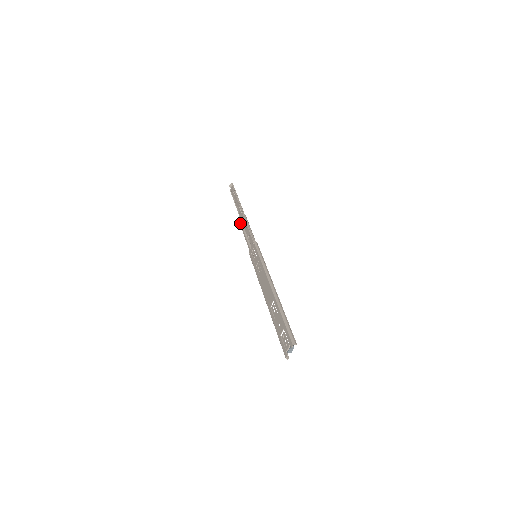
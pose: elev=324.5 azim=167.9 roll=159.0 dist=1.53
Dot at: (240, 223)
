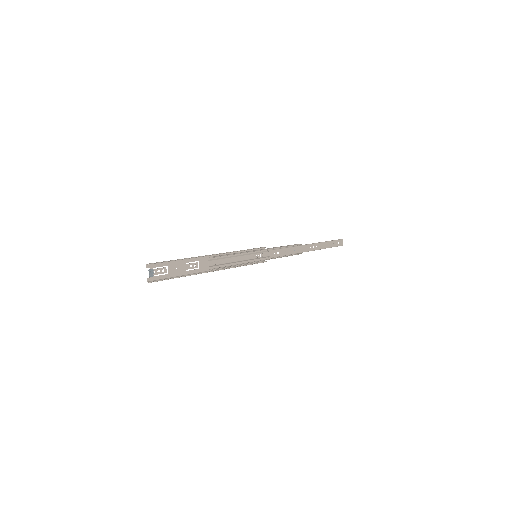
Dot at: (298, 253)
